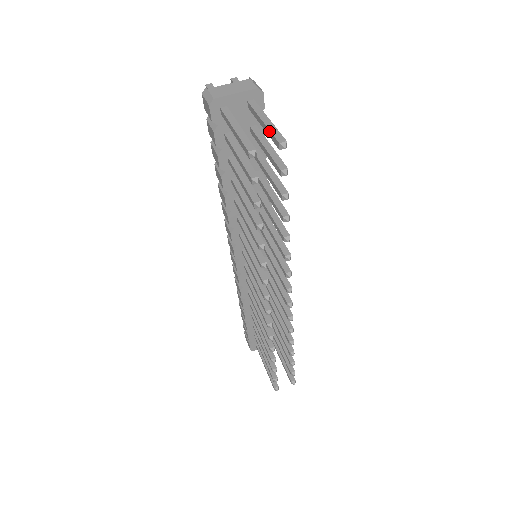
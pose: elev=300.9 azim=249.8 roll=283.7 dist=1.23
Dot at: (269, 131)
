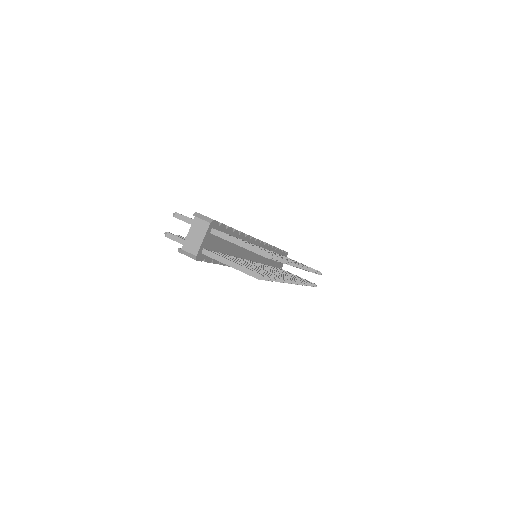
Dot at: occluded
